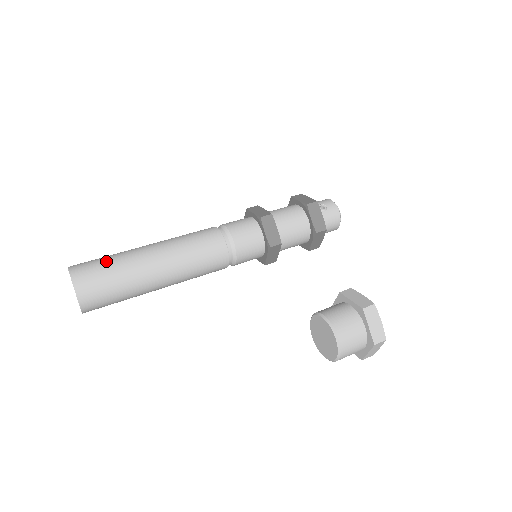
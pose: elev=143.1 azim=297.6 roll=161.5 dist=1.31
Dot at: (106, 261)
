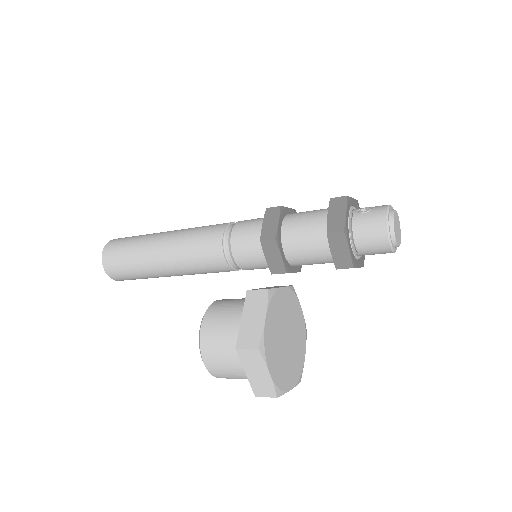
Dot at: (136, 236)
